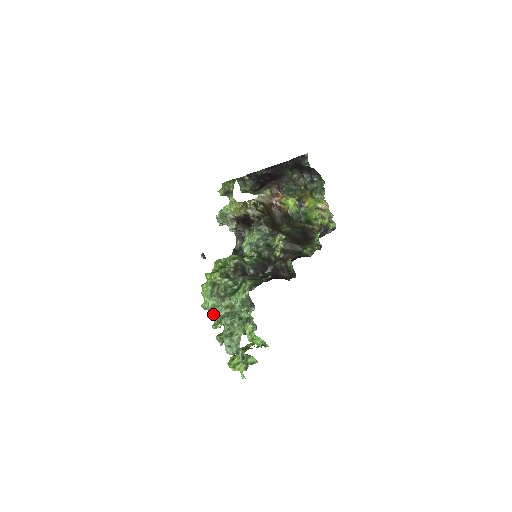
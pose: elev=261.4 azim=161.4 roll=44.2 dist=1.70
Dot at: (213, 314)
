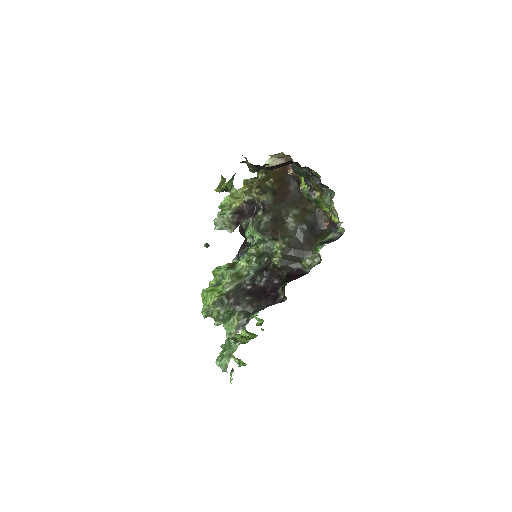
Dot at: occluded
